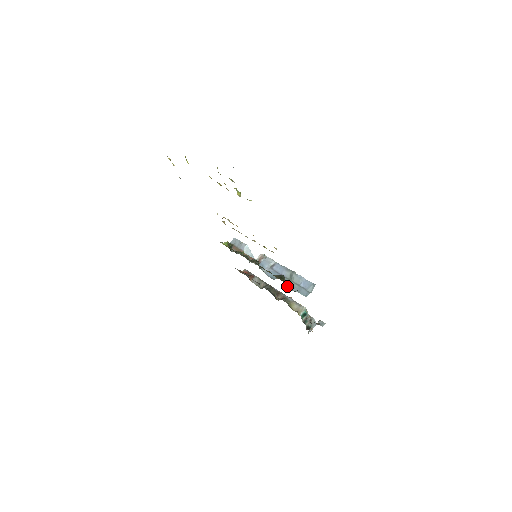
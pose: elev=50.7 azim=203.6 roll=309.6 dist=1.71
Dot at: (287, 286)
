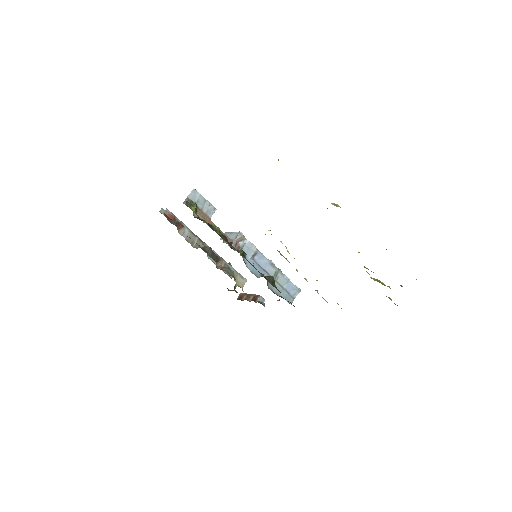
Dot at: (272, 288)
